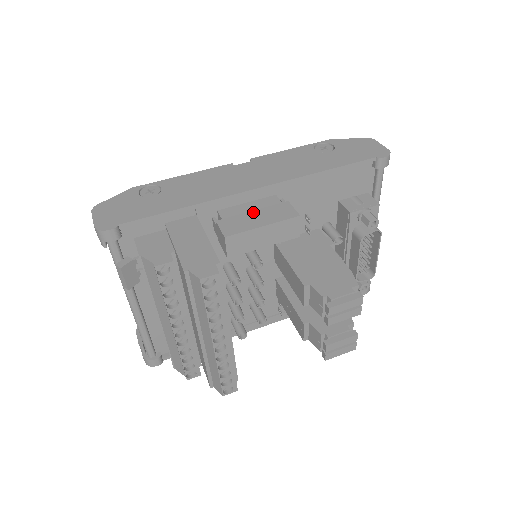
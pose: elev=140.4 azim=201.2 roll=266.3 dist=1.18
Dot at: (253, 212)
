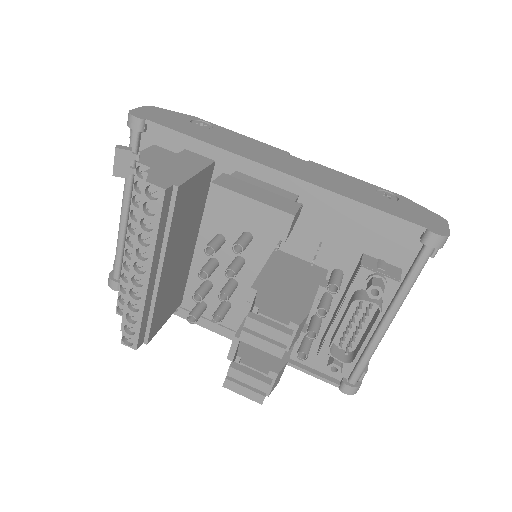
Dot at: (261, 189)
